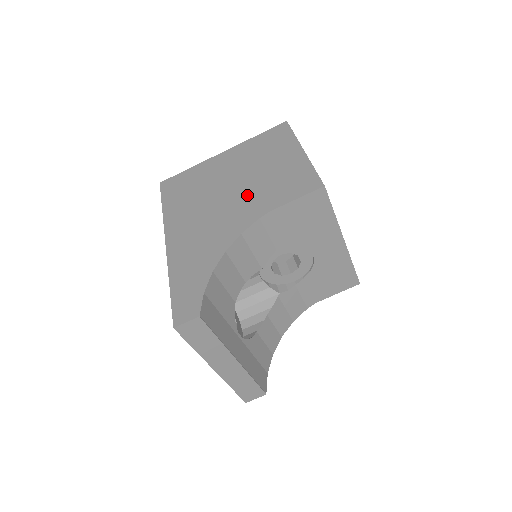
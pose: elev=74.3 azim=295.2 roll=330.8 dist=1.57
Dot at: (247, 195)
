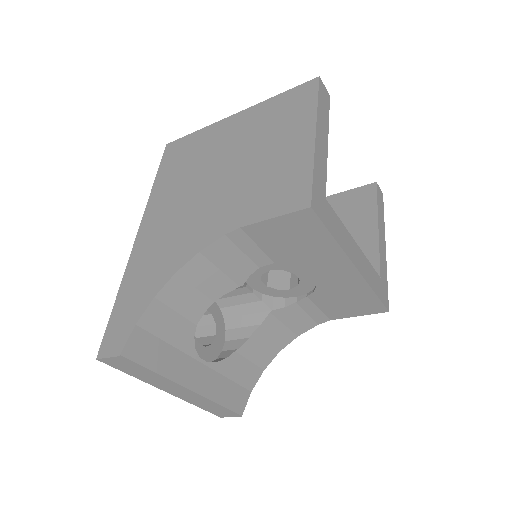
Dot at: (229, 192)
